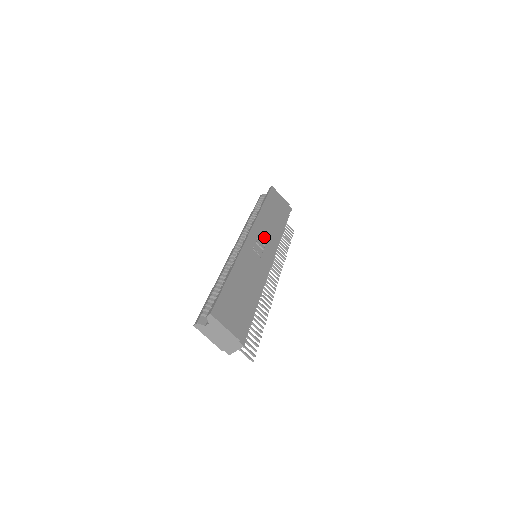
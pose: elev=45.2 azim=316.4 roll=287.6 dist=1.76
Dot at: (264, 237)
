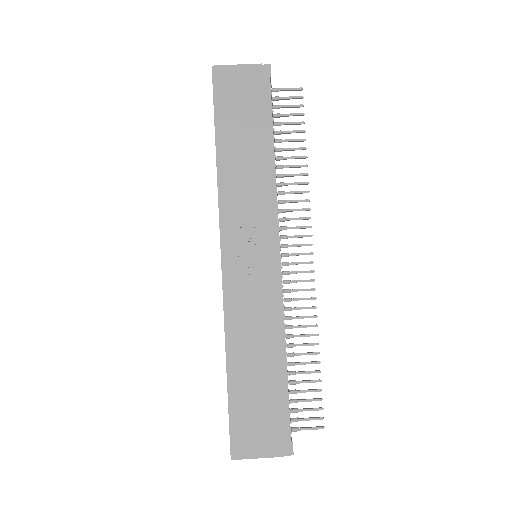
Dot at: (246, 224)
